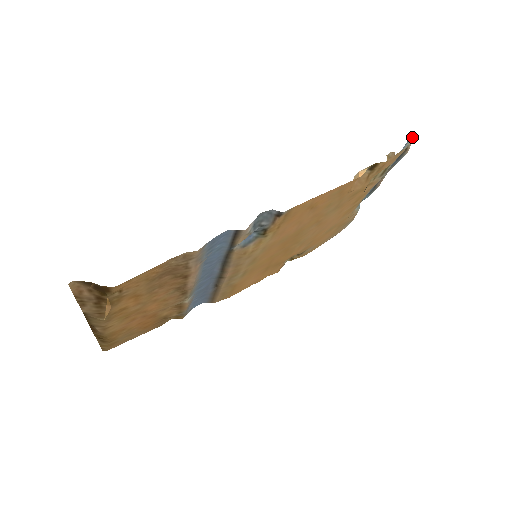
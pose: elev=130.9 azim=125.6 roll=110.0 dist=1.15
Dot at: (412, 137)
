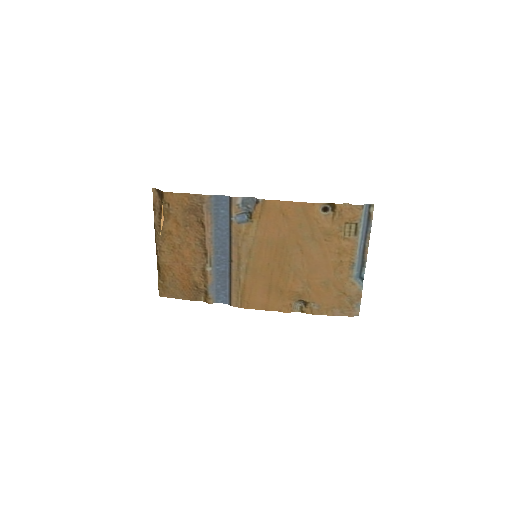
Dot at: (373, 206)
